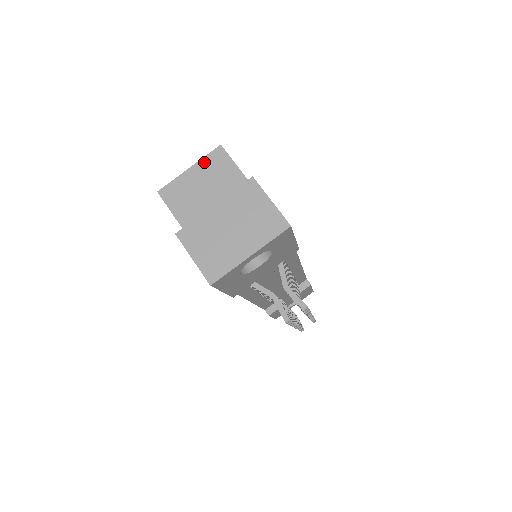
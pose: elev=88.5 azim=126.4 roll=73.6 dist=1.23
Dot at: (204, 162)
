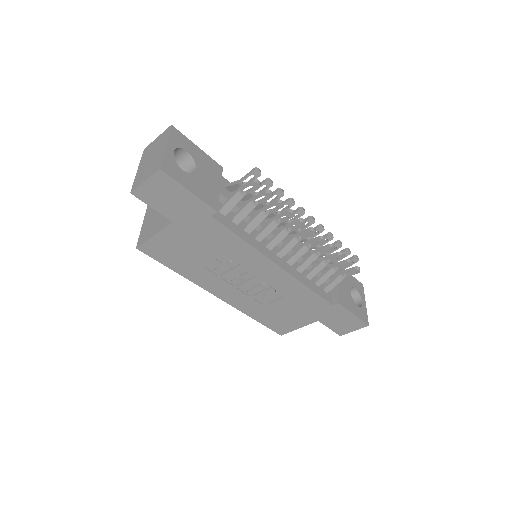
Dot at: (146, 216)
